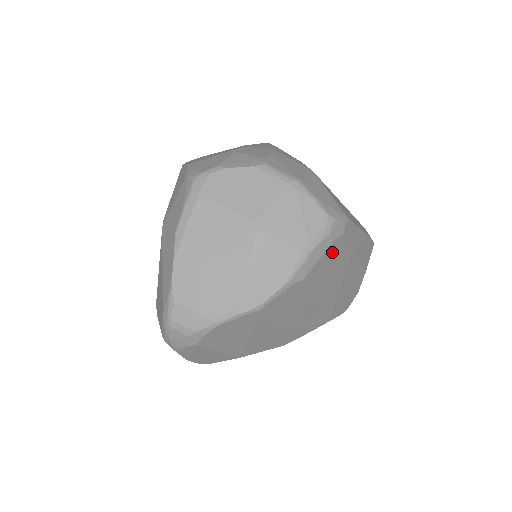
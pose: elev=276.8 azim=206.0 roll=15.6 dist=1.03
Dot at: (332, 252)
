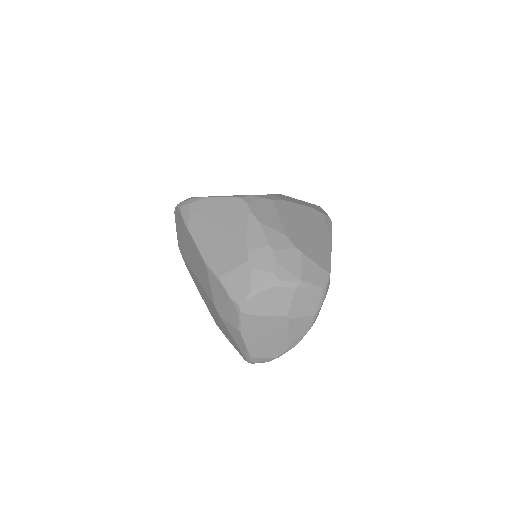
Dot at: occluded
